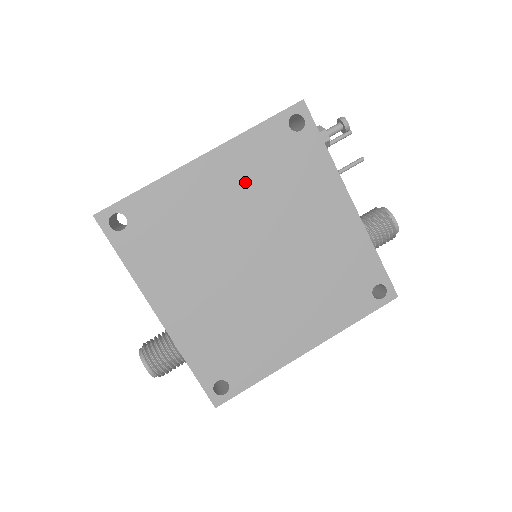
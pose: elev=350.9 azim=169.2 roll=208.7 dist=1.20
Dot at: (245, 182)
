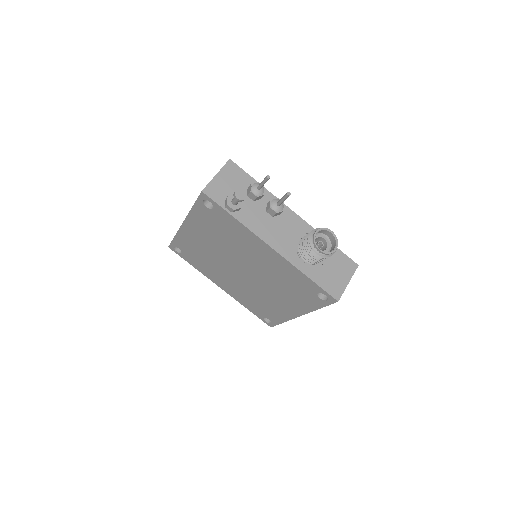
Dot at: (209, 235)
